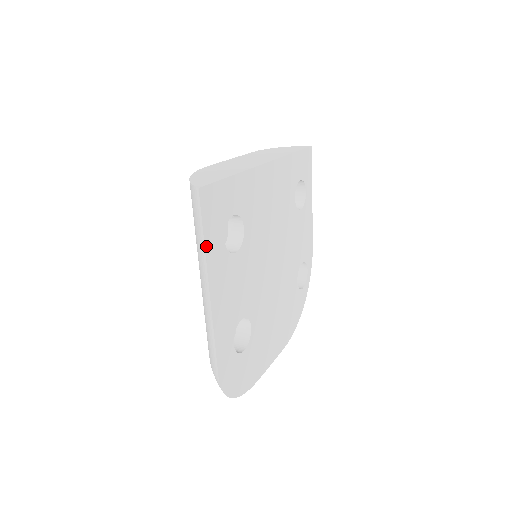
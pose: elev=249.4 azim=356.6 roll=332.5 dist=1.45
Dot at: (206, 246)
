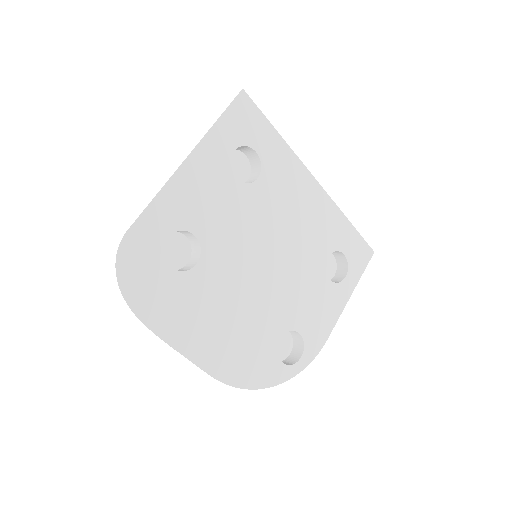
Dot at: (216, 125)
